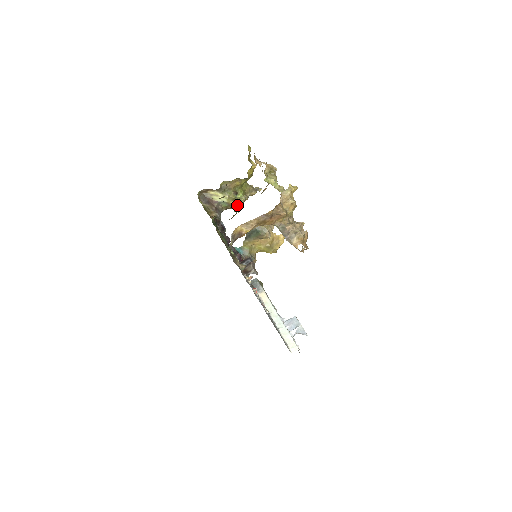
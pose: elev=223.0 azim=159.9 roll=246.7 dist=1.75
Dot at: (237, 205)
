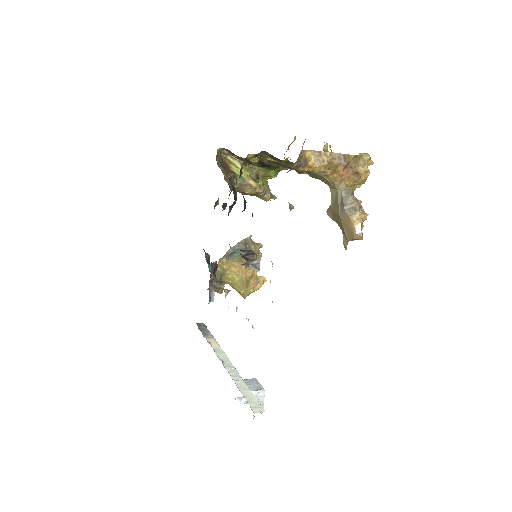
Dot at: (254, 189)
